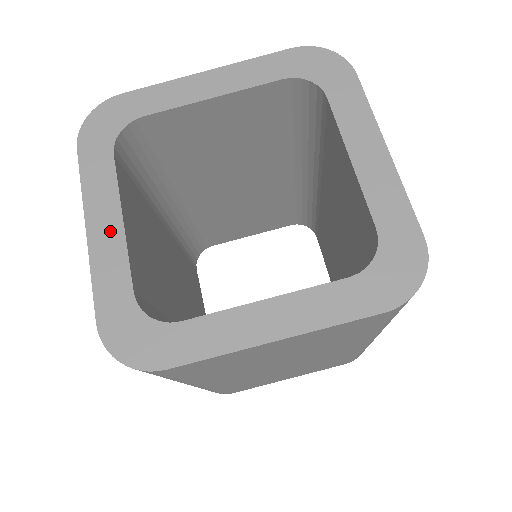
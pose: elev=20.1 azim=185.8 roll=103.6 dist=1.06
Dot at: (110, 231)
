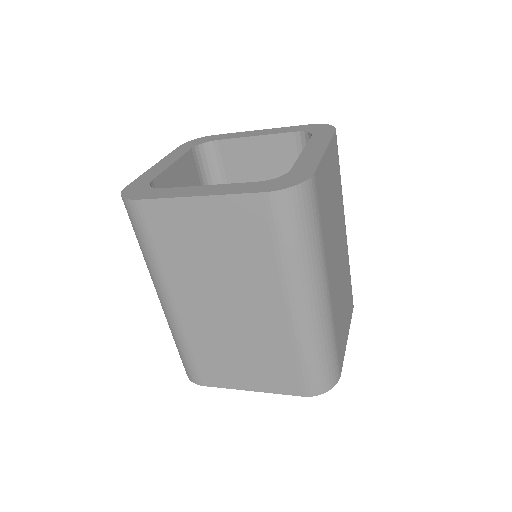
Dot at: (164, 165)
